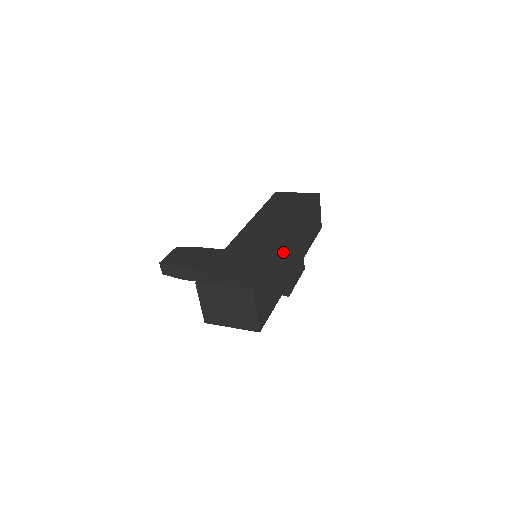
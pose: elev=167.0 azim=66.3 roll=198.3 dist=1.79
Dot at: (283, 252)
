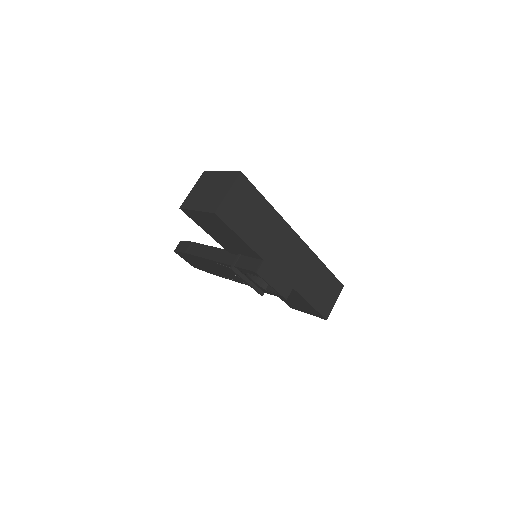
Dot at: (282, 225)
